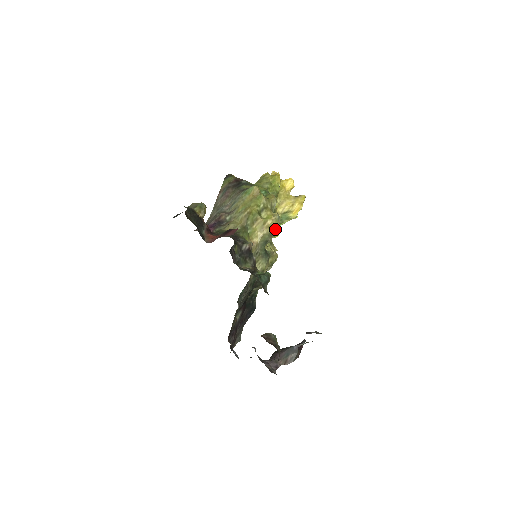
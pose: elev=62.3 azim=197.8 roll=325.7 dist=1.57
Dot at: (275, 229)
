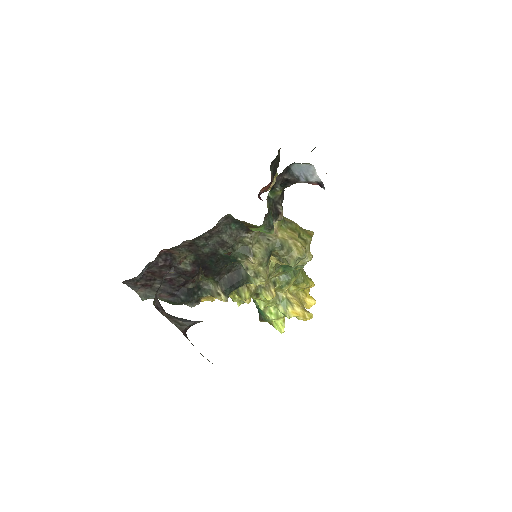
Dot at: (295, 254)
